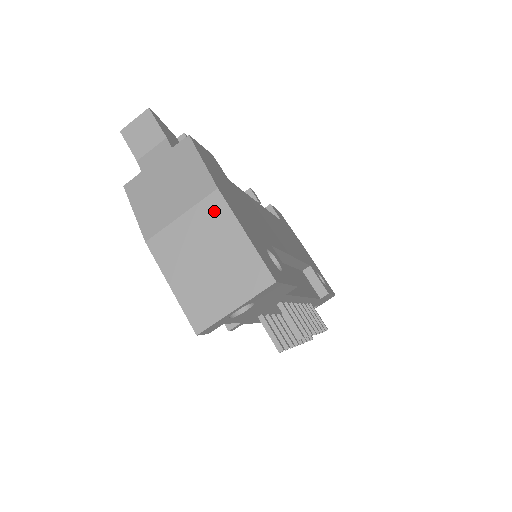
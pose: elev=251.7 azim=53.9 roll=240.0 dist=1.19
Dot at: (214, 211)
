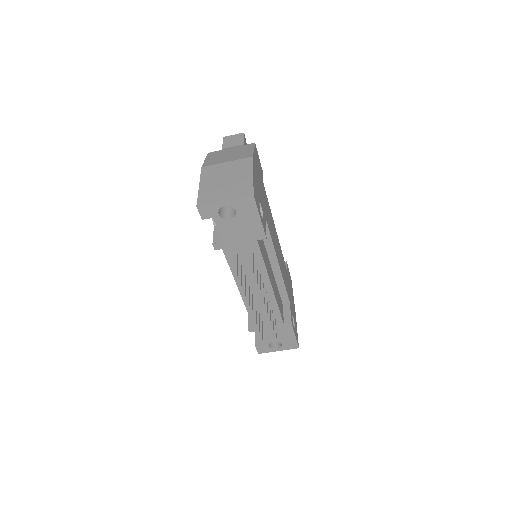
Dot at: (244, 164)
